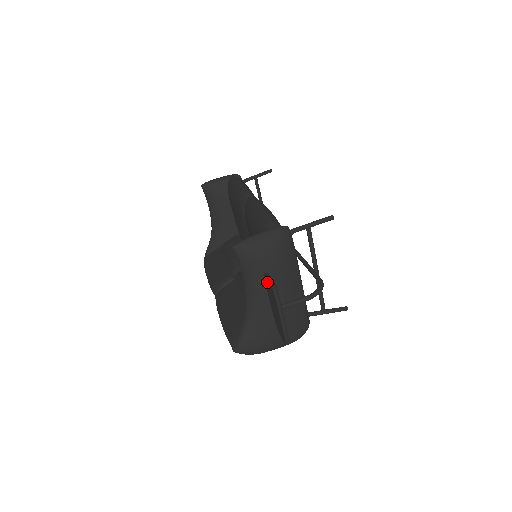
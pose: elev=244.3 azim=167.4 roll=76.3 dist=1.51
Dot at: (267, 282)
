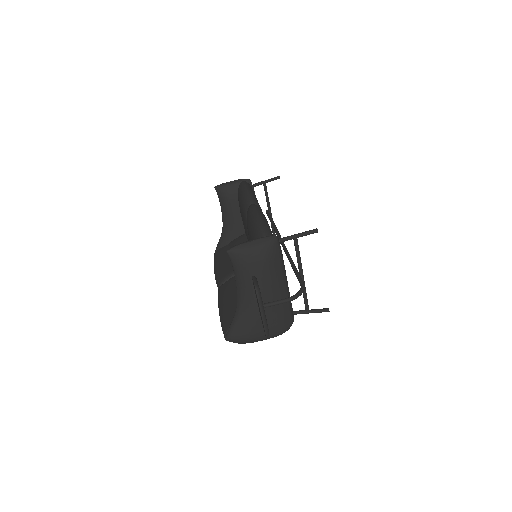
Dot at: occluded
